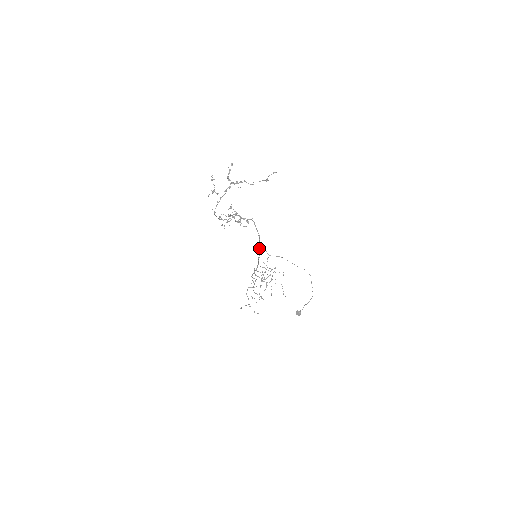
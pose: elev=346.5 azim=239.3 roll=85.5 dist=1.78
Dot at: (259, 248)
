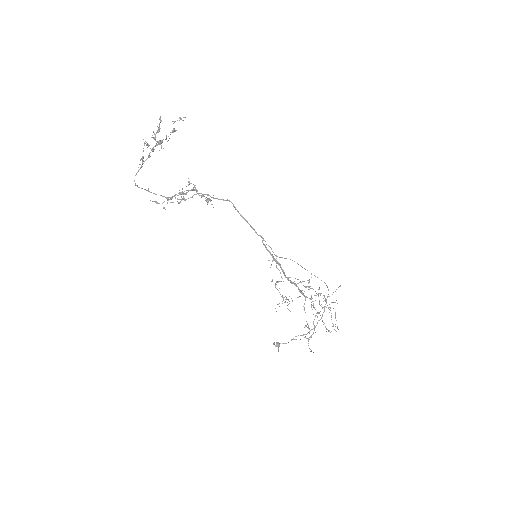
Dot at: (265, 245)
